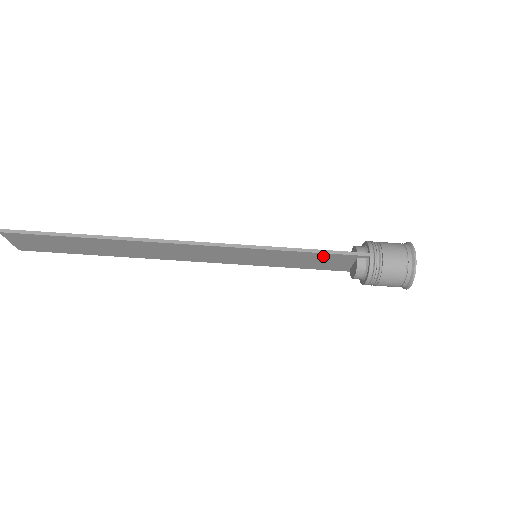
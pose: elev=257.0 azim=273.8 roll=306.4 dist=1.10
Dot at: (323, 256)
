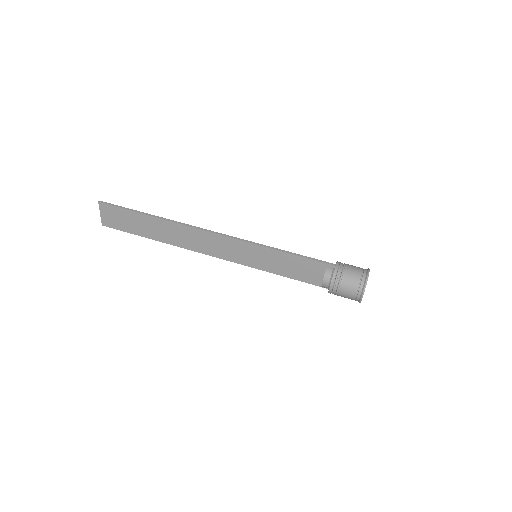
Dot at: (302, 261)
